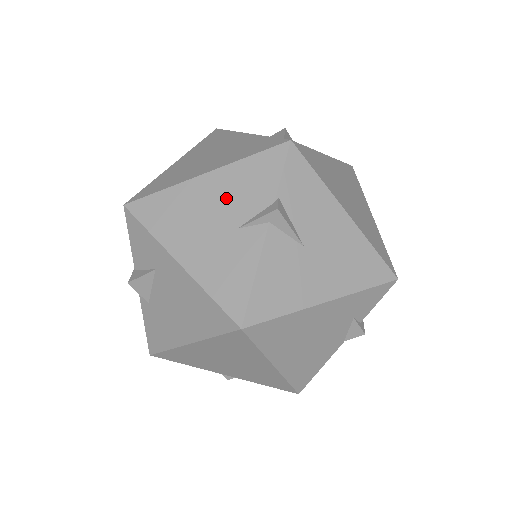
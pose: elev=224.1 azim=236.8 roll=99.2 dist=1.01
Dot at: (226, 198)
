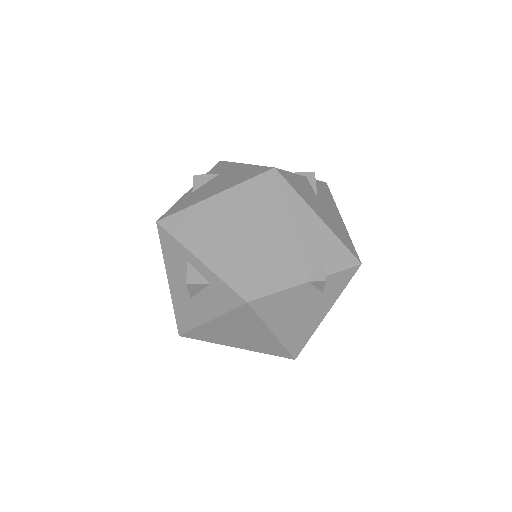
Dot at: occluded
